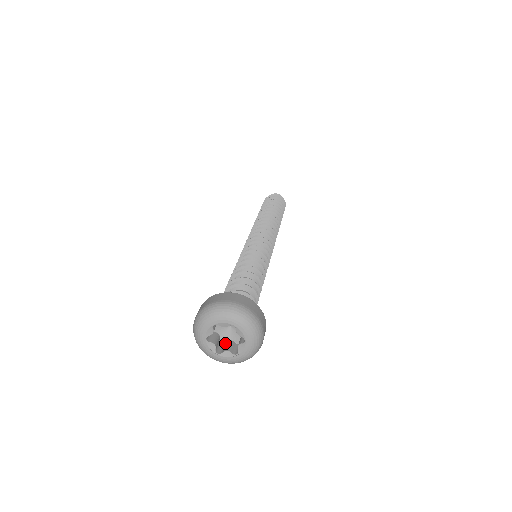
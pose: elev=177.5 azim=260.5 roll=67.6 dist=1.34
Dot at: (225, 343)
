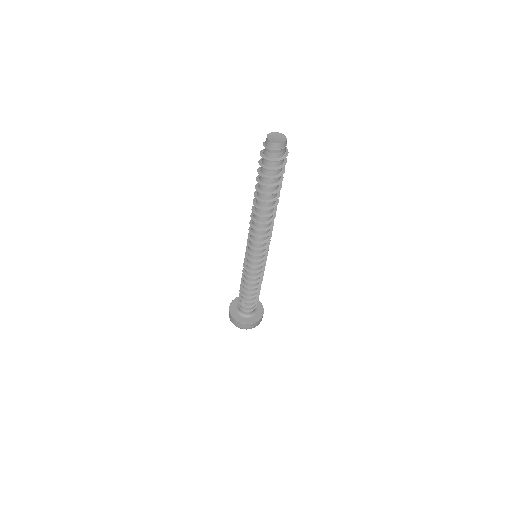
Dot at: occluded
